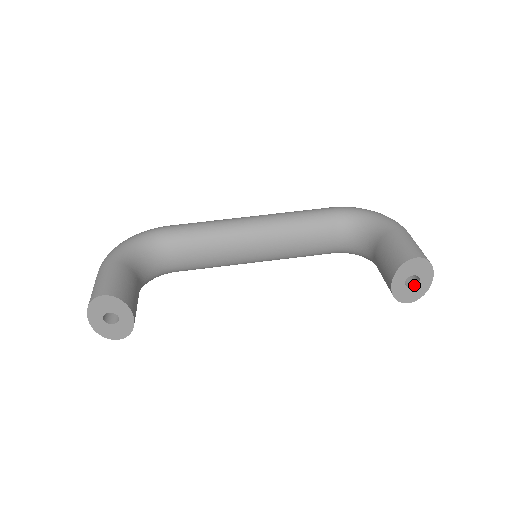
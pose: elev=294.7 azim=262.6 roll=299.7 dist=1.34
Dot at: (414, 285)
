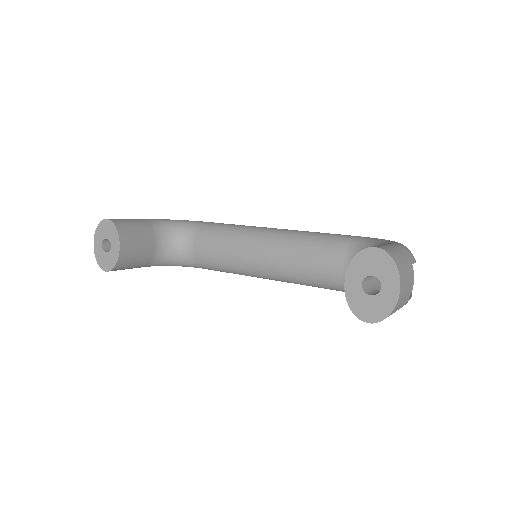
Dot at: (375, 294)
